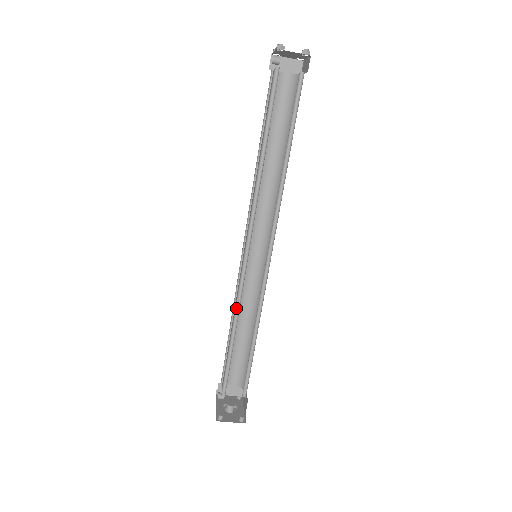
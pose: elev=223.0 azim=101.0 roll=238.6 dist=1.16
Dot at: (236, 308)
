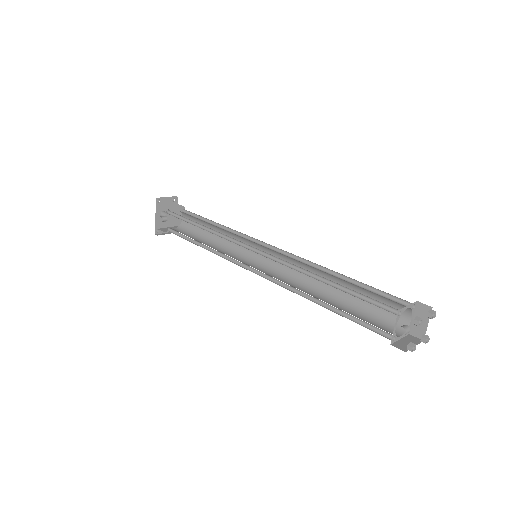
Dot at: (215, 250)
